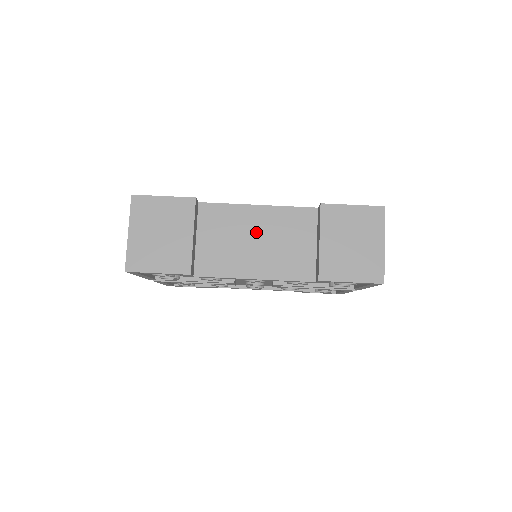
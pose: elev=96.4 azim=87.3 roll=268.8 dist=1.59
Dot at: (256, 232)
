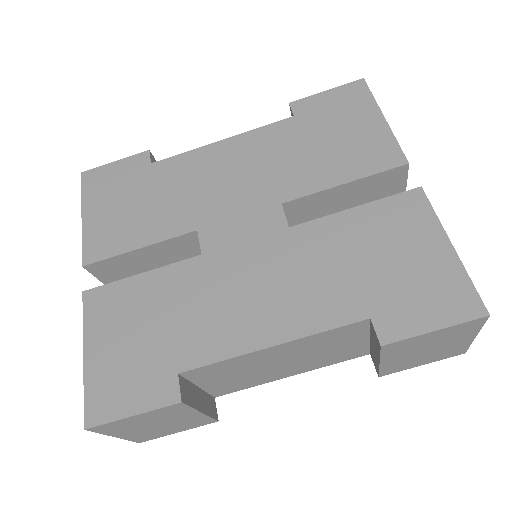
Dot at: (279, 360)
